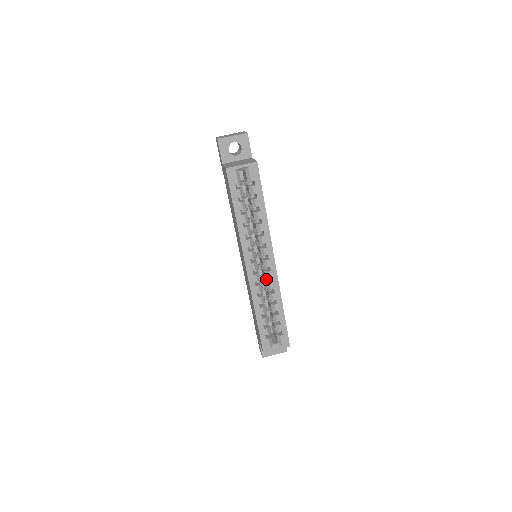
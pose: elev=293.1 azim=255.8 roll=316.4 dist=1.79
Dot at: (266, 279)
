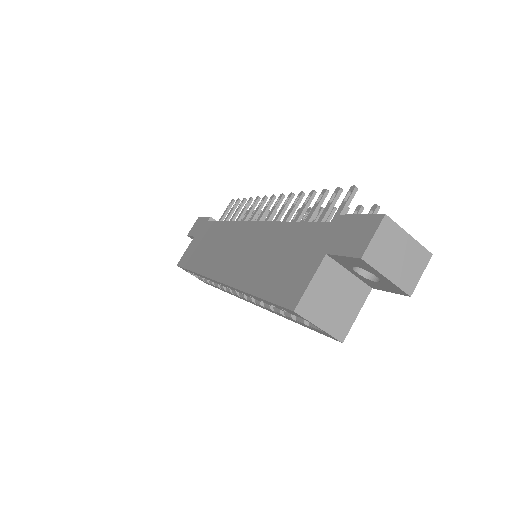
Dot at: occluded
